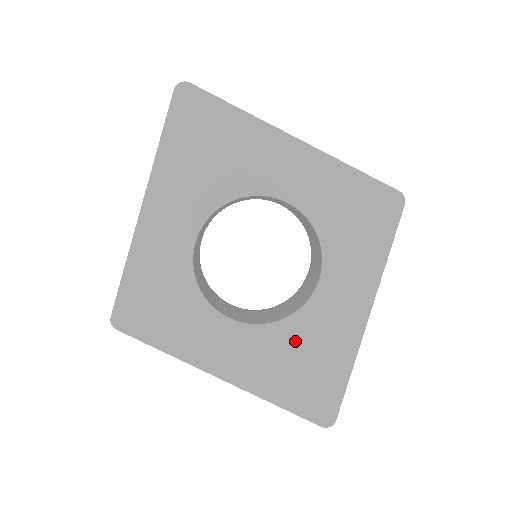
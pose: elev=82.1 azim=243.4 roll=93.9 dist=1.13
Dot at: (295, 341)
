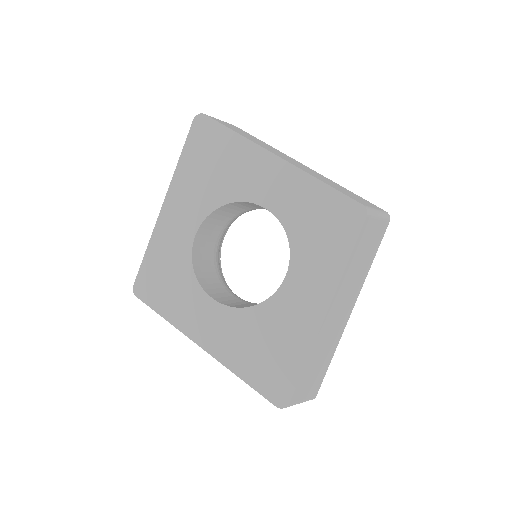
Dot at: (261, 326)
